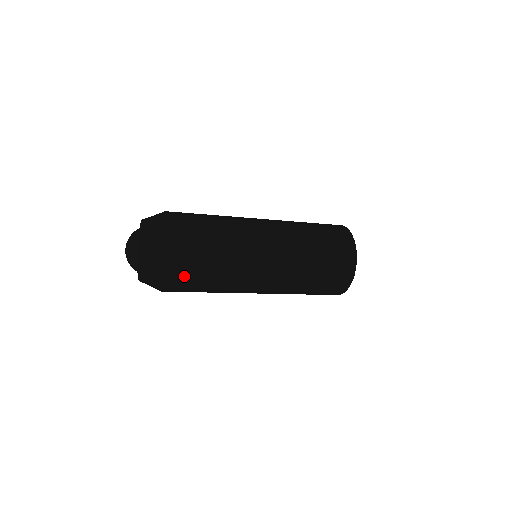
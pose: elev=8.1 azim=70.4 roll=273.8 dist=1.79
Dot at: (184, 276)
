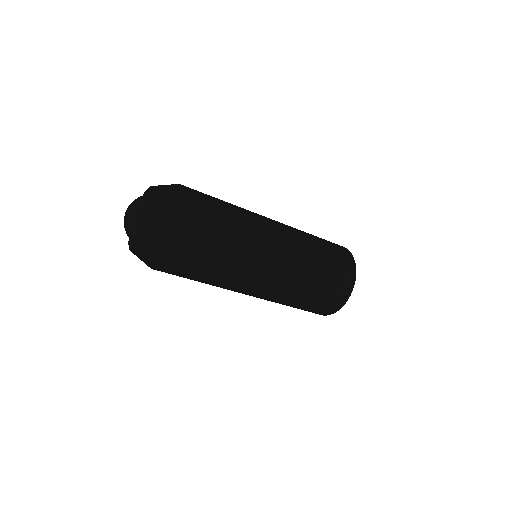
Dot at: (201, 218)
